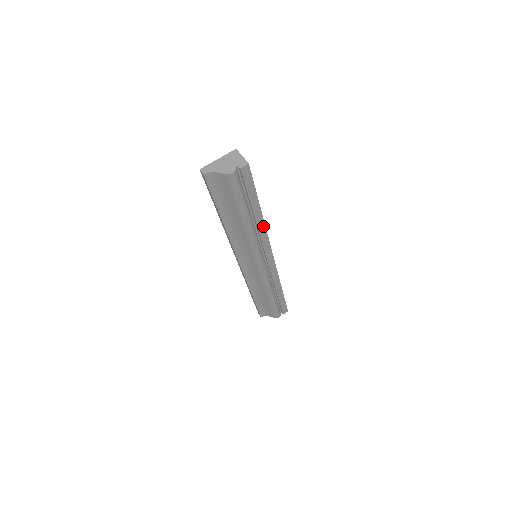
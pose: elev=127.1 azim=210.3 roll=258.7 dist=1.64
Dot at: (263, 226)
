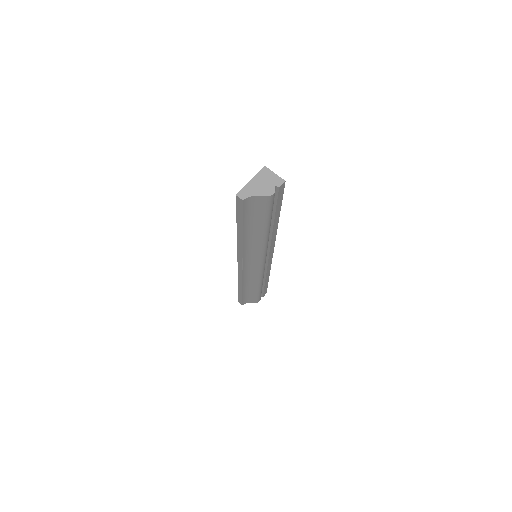
Dot at: (276, 231)
